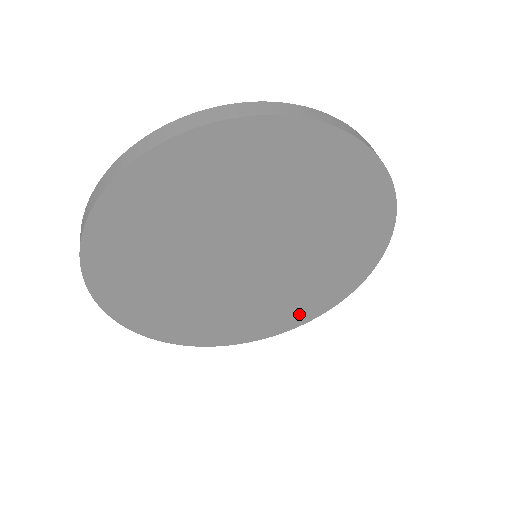
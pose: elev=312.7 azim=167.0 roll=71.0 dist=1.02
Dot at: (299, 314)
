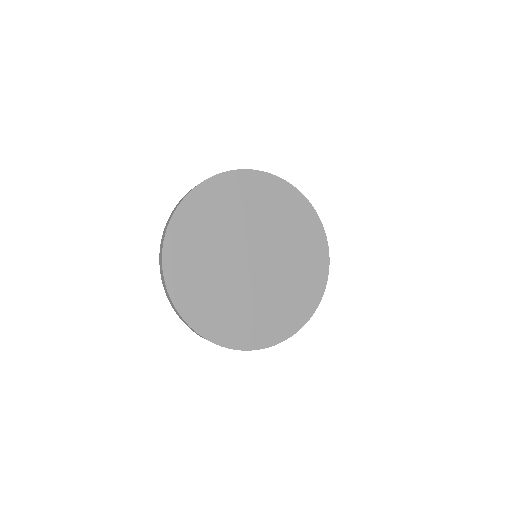
Dot at: (318, 266)
